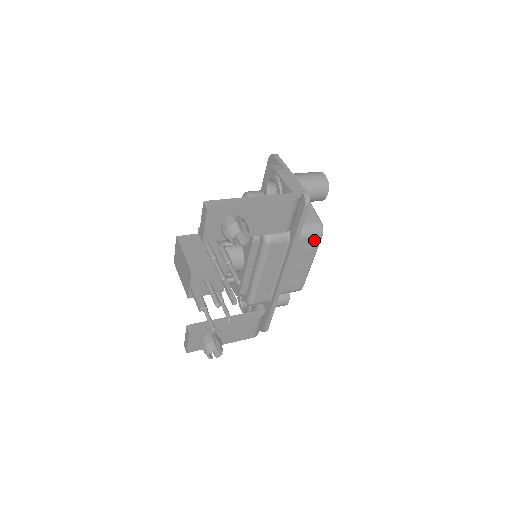
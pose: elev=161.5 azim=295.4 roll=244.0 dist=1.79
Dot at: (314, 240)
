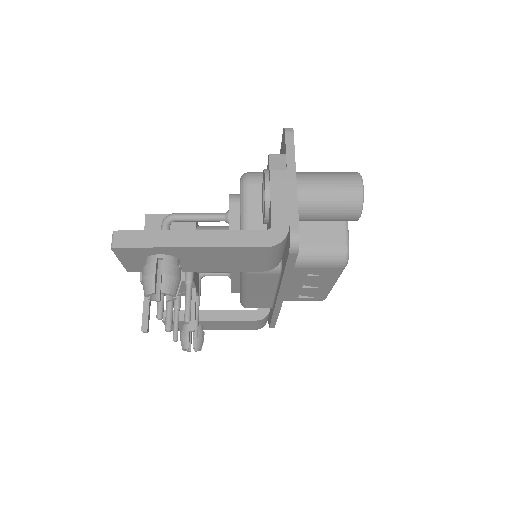
Dot at: (331, 269)
